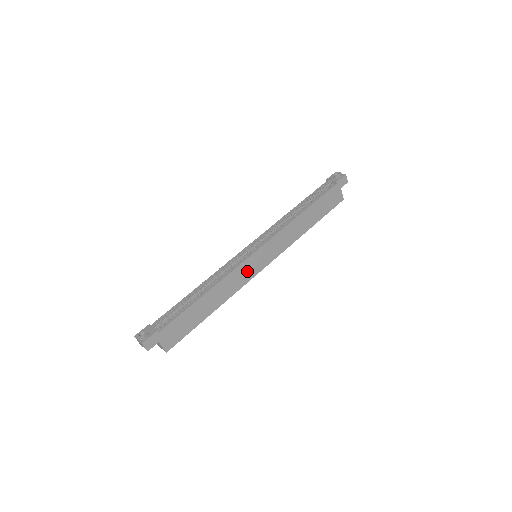
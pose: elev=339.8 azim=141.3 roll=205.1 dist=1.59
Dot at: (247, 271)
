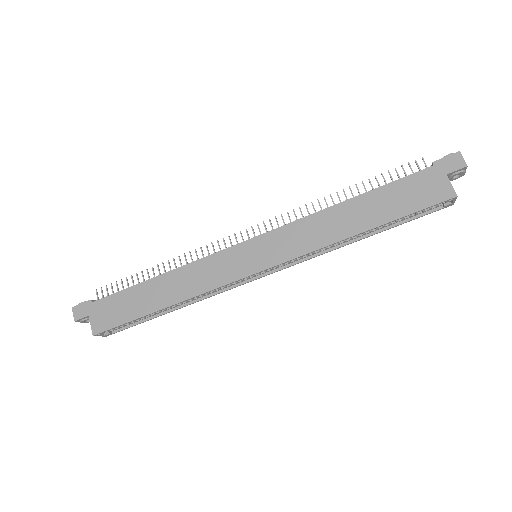
Dot at: (227, 267)
